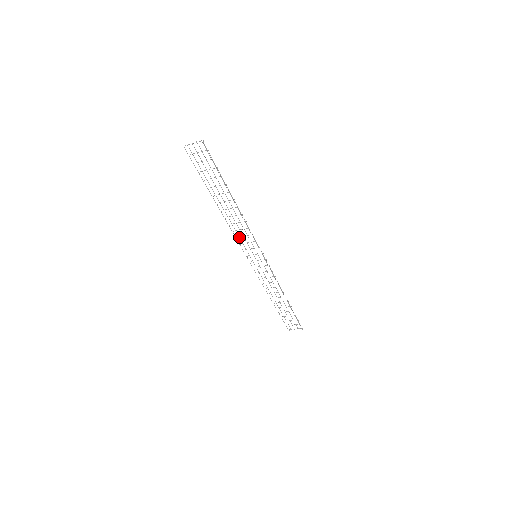
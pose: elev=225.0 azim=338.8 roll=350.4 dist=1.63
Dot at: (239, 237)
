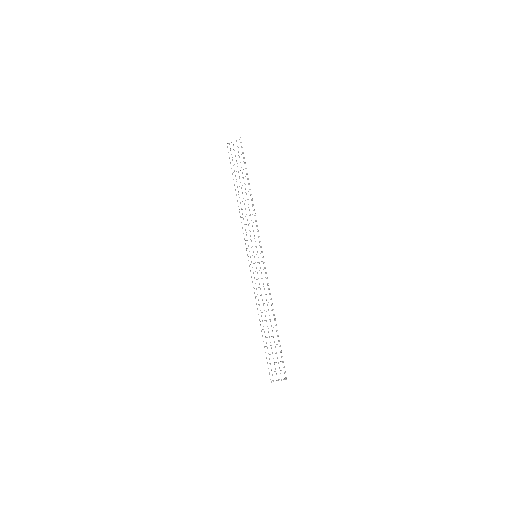
Dot at: occluded
